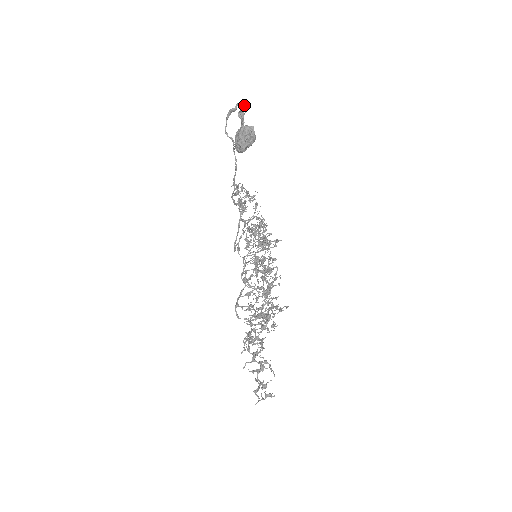
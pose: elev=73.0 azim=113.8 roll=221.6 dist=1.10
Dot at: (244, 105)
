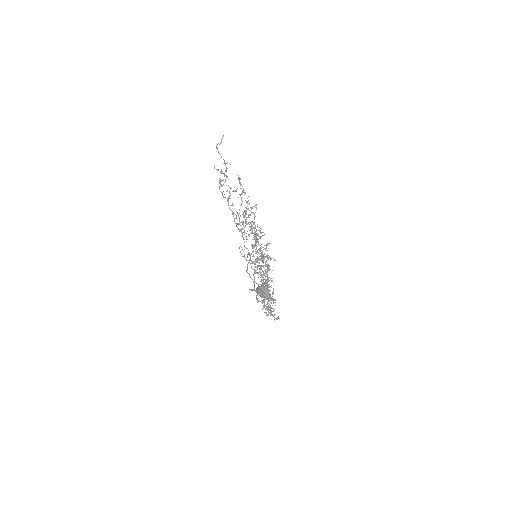
Dot at: occluded
